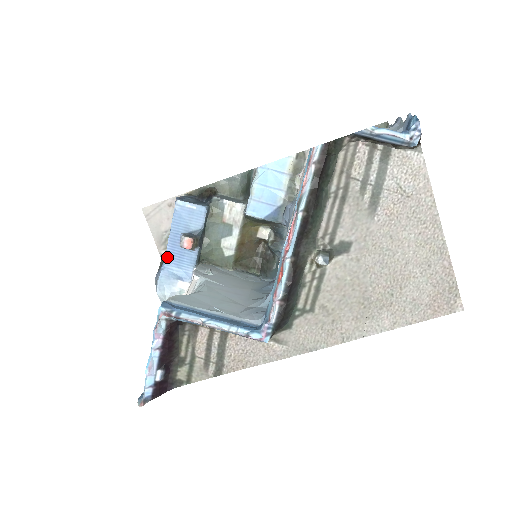
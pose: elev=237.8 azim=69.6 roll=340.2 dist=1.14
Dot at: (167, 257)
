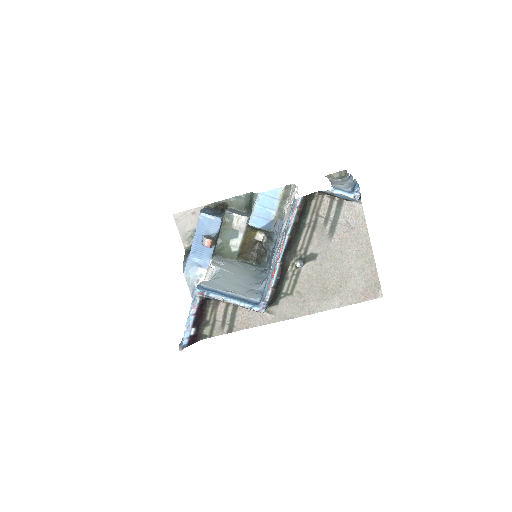
Dot at: (192, 251)
